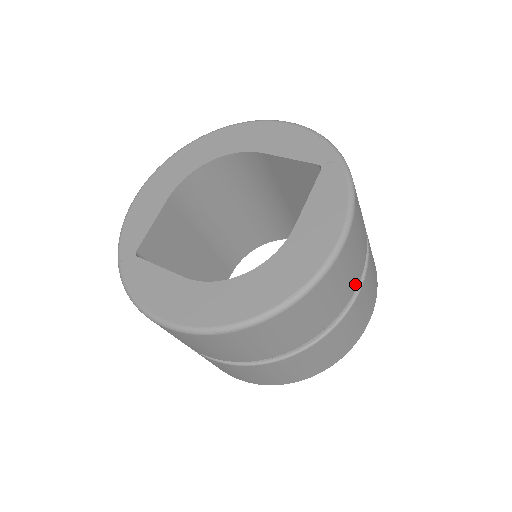
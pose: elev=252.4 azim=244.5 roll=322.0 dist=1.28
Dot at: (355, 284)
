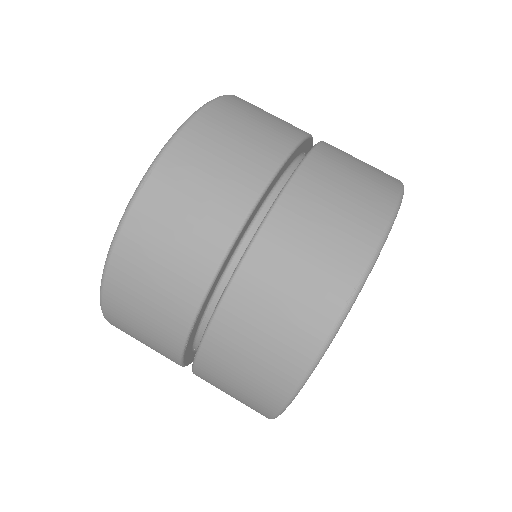
Dot at: (298, 131)
